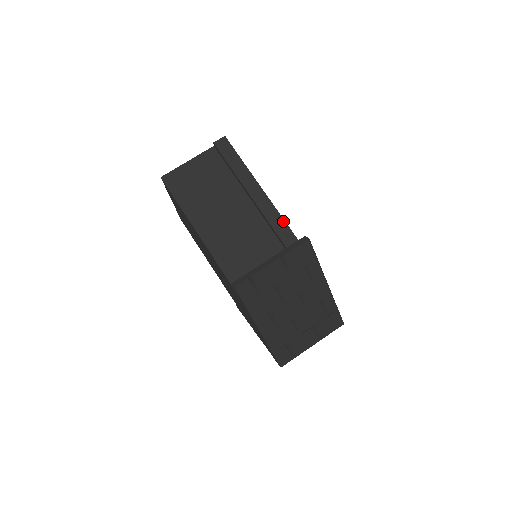
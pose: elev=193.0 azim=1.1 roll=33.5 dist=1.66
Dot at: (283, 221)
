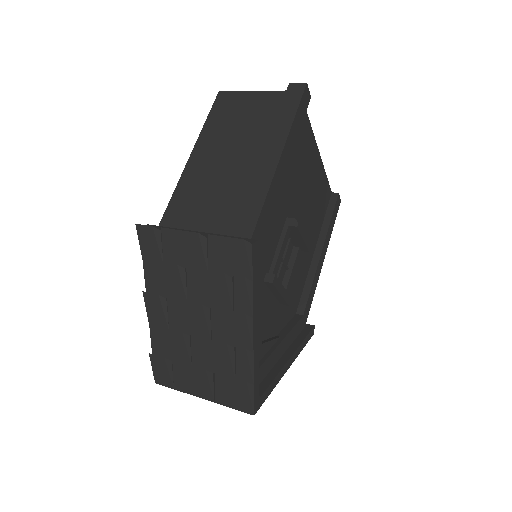
Dot at: (260, 208)
